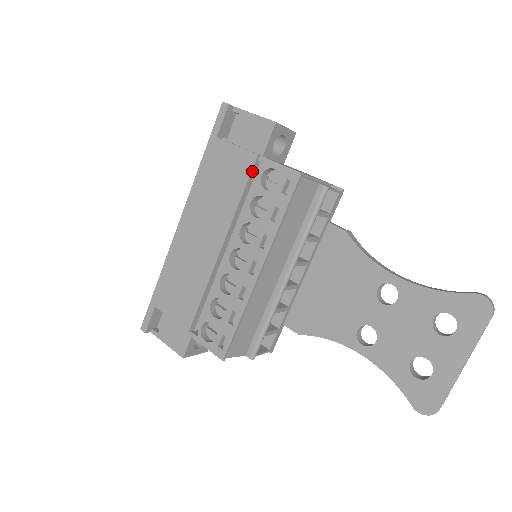
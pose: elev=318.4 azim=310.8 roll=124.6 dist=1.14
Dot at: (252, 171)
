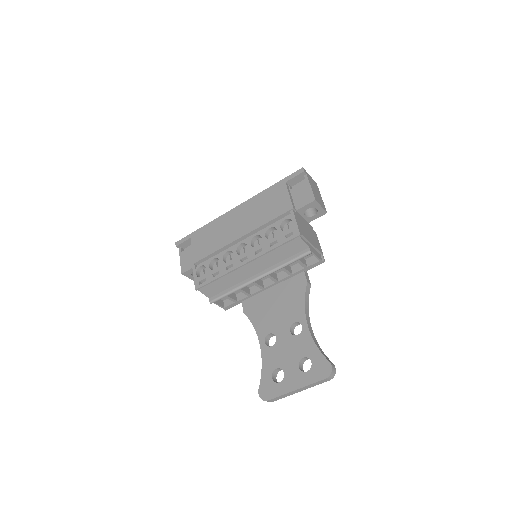
Dot at: (284, 213)
